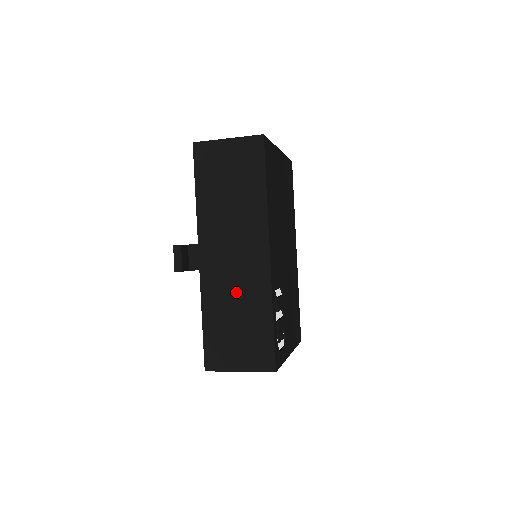
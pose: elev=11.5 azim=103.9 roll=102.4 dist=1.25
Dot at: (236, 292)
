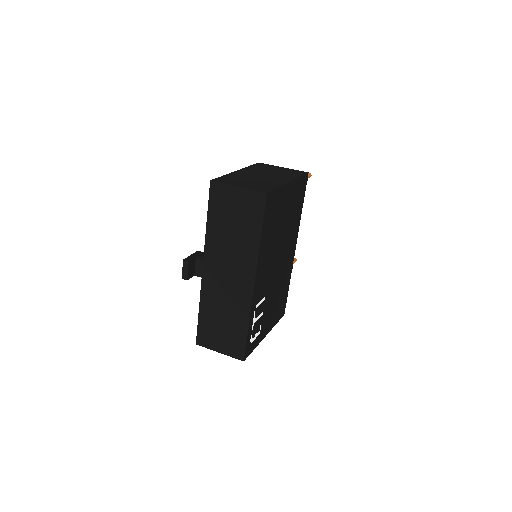
Dot at: (225, 301)
